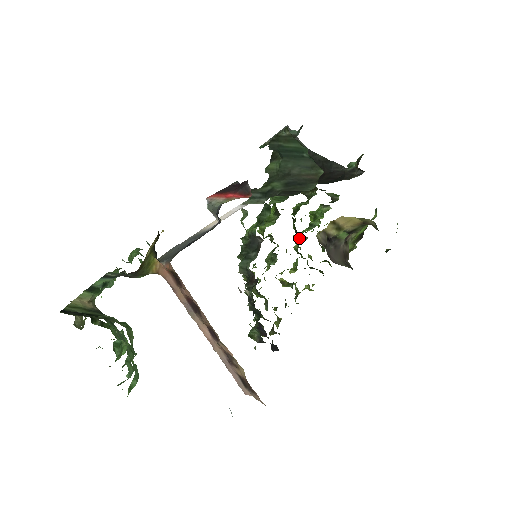
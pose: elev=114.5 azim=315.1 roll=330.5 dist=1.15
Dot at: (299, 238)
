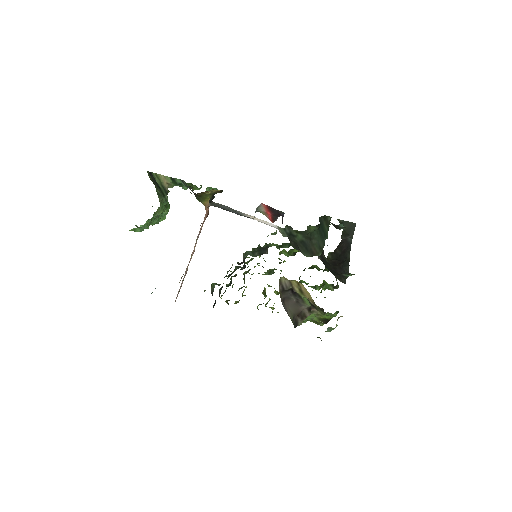
Dot at: occluded
